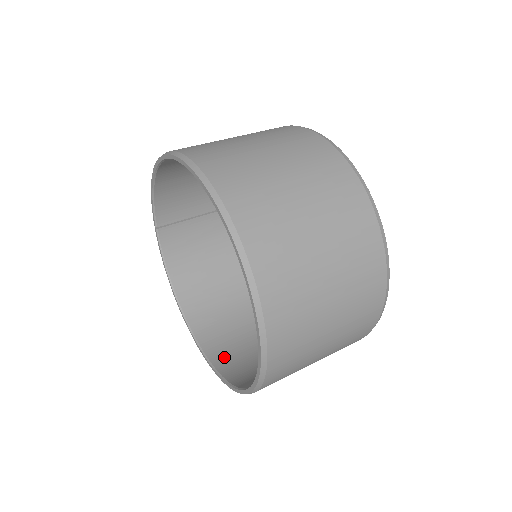
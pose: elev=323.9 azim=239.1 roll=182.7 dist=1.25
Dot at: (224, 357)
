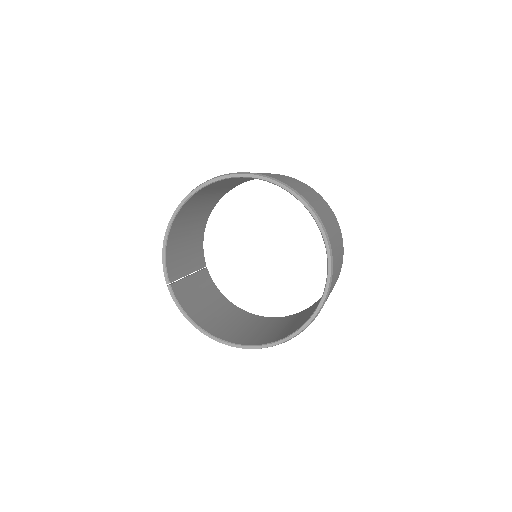
Dot at: (274, 338)
